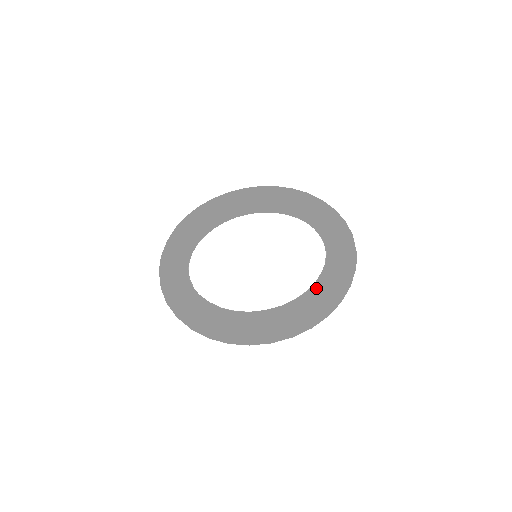
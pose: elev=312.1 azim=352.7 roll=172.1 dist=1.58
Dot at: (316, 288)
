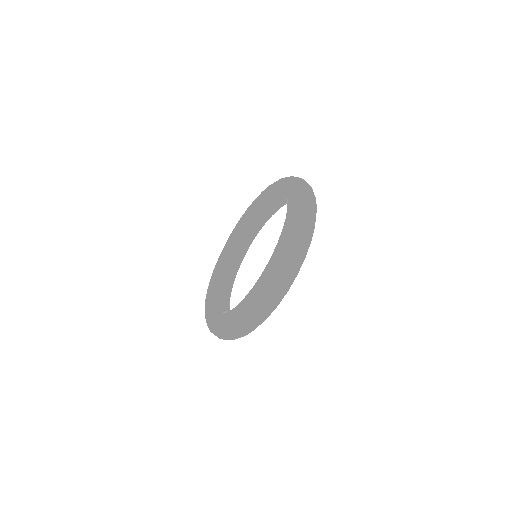
Dot at: (283, 227)
